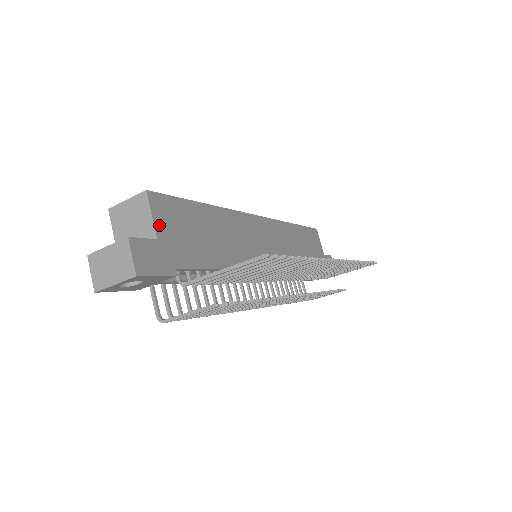
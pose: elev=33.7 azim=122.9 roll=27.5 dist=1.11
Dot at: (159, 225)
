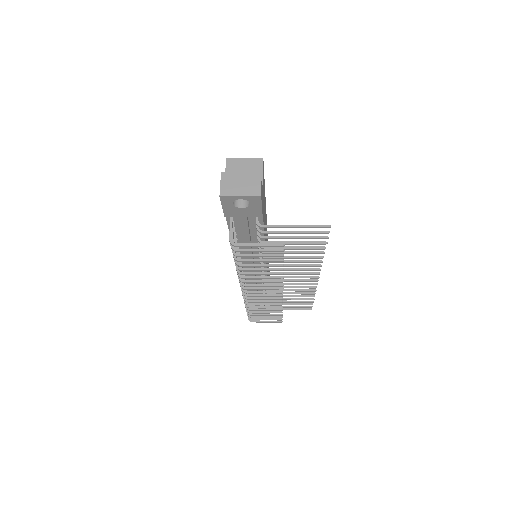
Dot at: occluded
